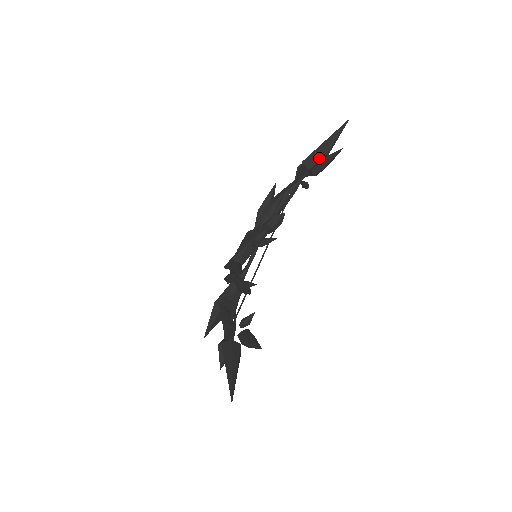
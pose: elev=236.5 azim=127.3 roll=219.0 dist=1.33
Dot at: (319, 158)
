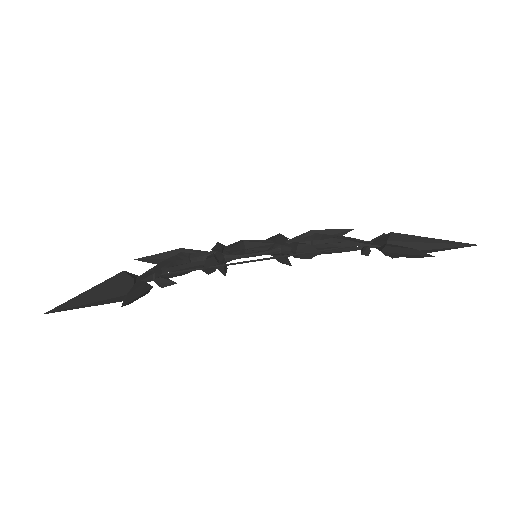
Dot at: (408, 246)
